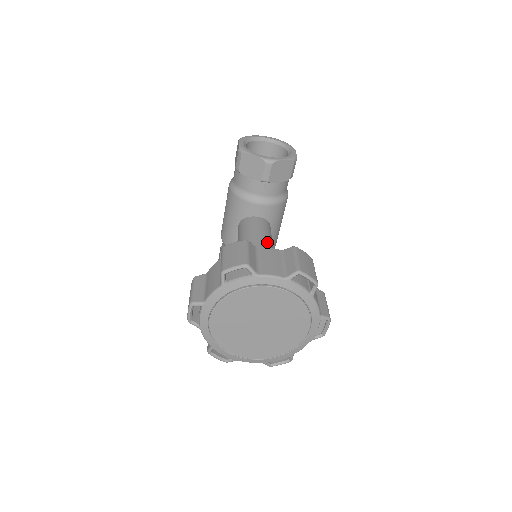
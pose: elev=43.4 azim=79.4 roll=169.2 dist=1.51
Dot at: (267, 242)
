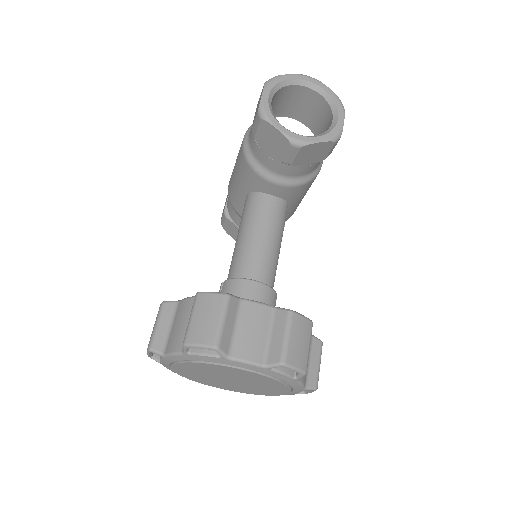
Dot at: (272, 246)
